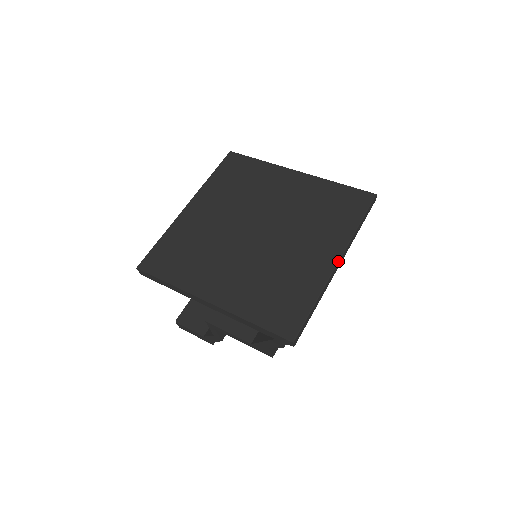
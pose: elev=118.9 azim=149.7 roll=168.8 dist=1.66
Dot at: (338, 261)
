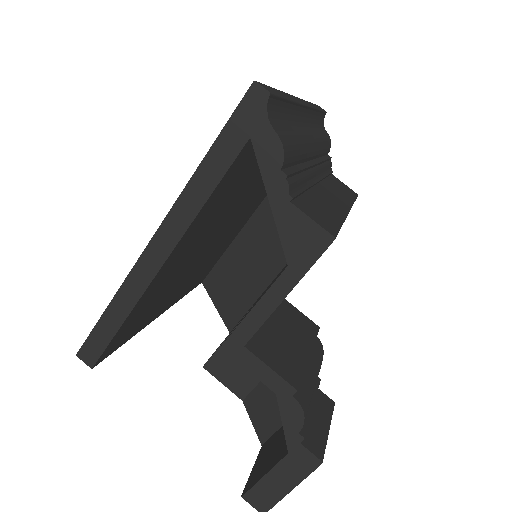
Dot at: occluded
